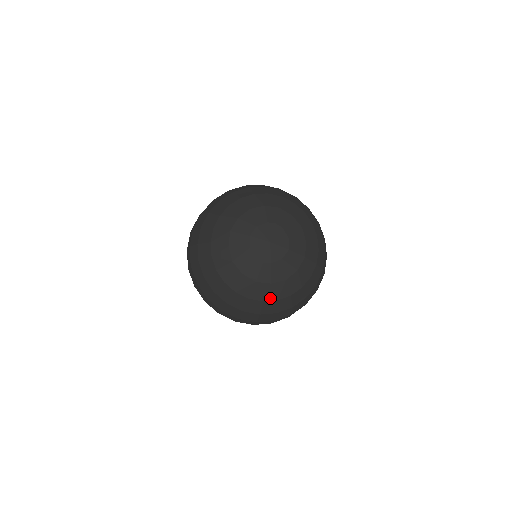
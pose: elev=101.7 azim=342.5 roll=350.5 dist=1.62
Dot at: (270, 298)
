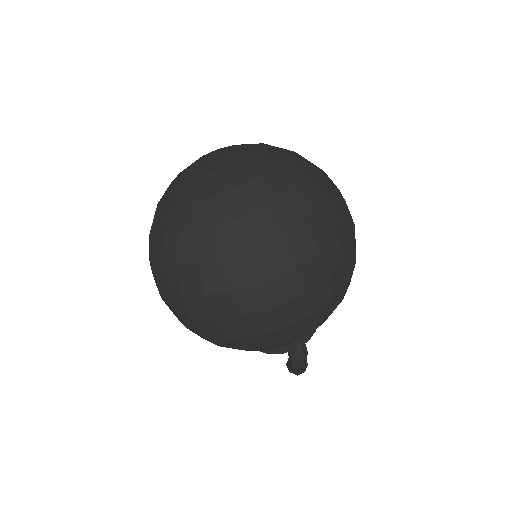
Dot at: (189, 224)
